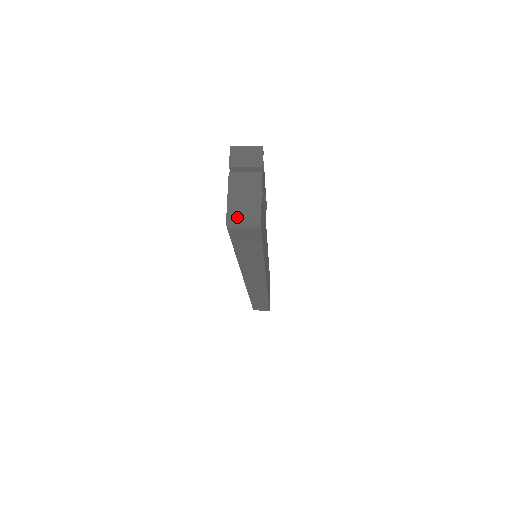
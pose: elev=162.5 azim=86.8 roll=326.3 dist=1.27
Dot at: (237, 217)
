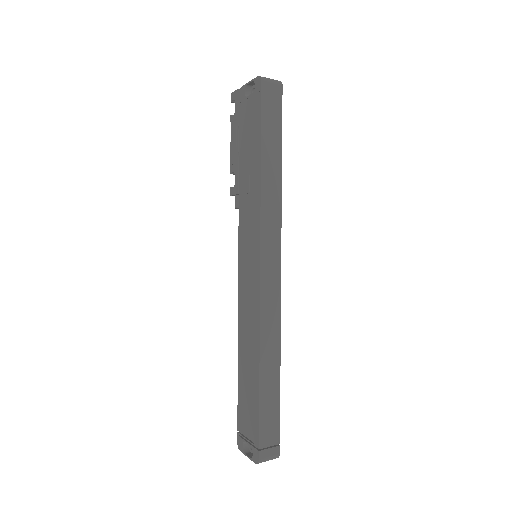
Dot at: (265, 78)
